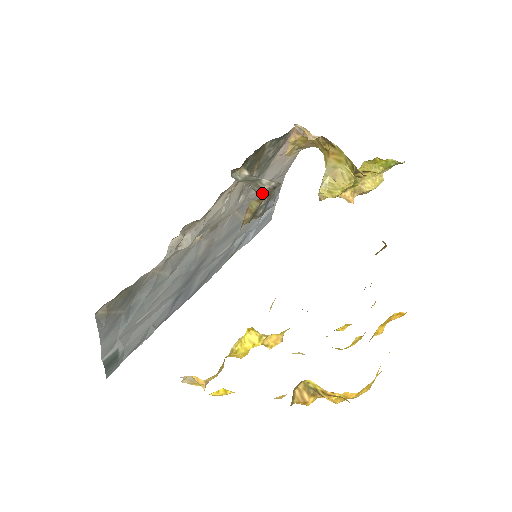
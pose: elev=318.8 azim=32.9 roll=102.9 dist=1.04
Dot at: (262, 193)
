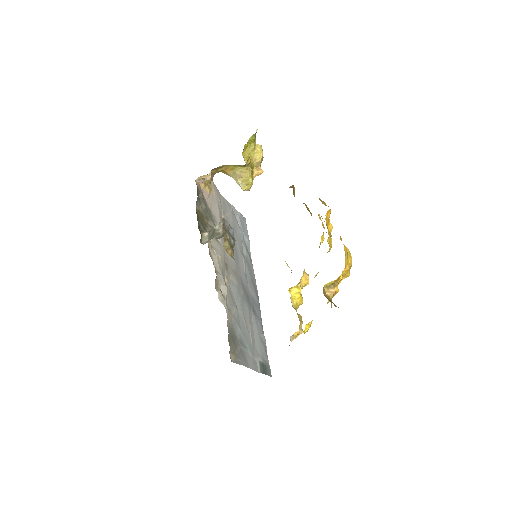
Dot at: (222, 235)
